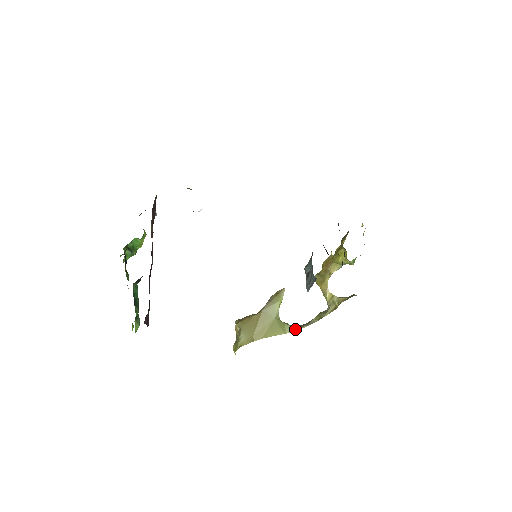
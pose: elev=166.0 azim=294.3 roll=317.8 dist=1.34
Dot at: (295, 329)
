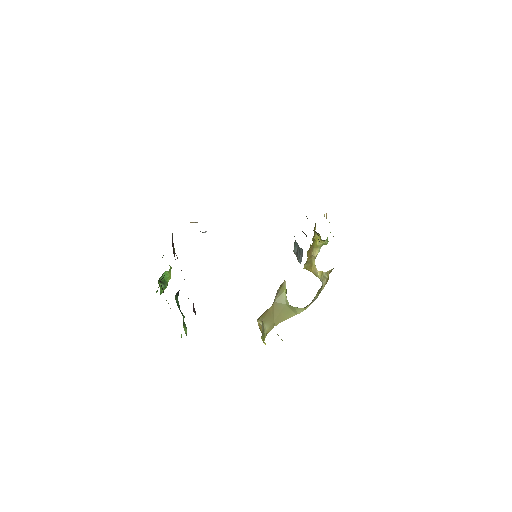
Dot at: (304, 309)
